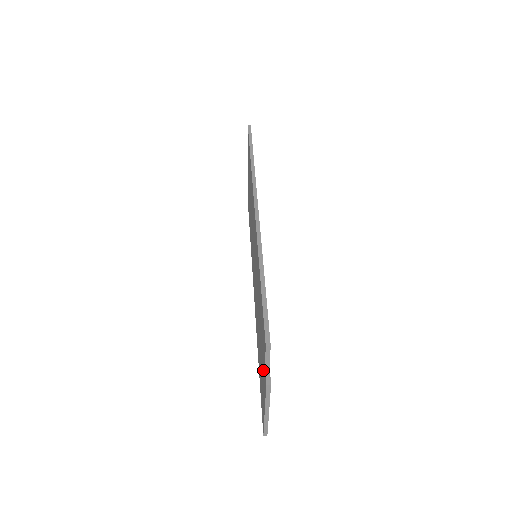
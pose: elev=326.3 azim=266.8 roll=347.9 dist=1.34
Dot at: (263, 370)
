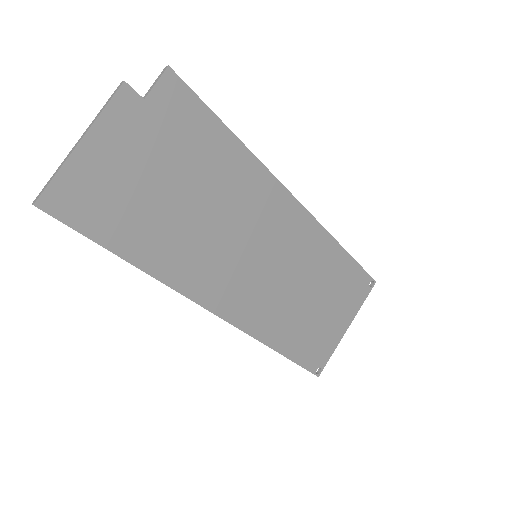
Dot at: (133, 133)
